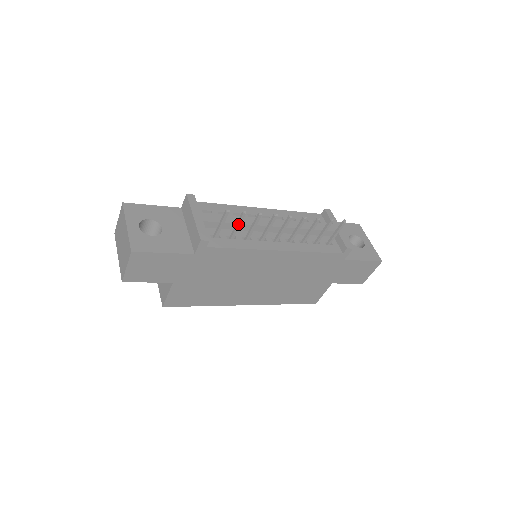
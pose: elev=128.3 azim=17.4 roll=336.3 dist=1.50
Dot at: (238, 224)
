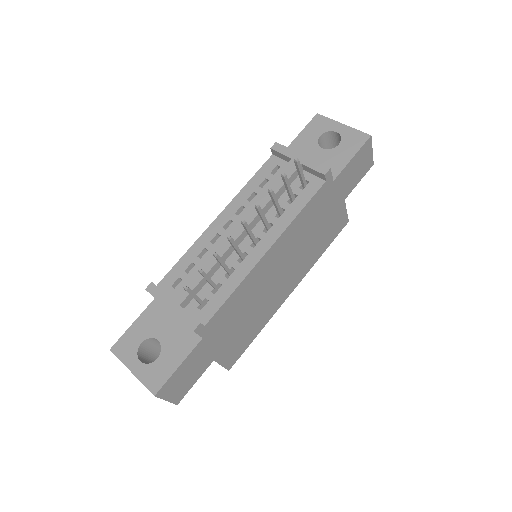
Dot at: (208, 280)
